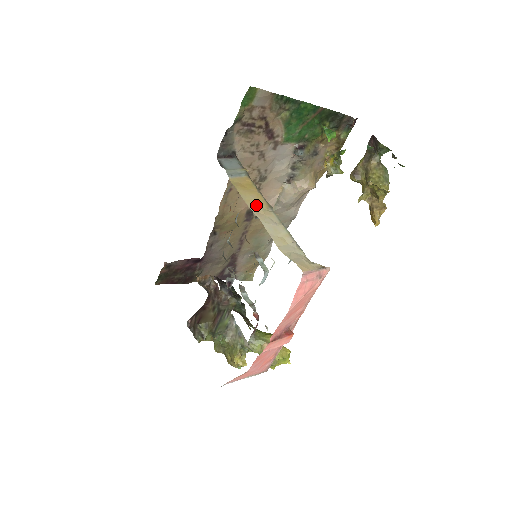
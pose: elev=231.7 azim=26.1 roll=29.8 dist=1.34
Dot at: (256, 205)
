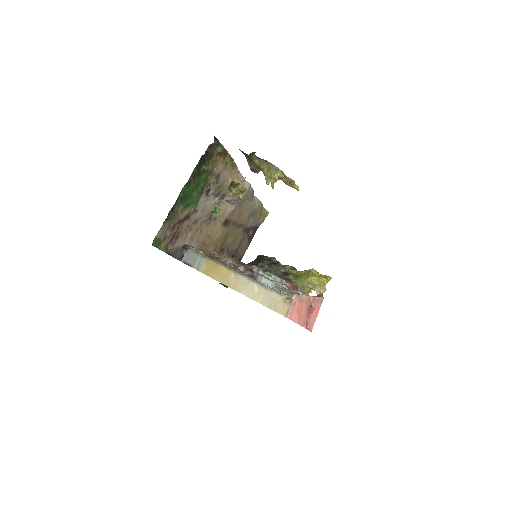
Dot at: (228, 280)
